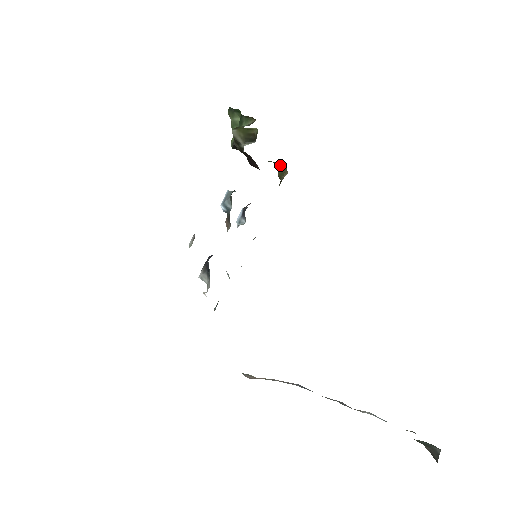
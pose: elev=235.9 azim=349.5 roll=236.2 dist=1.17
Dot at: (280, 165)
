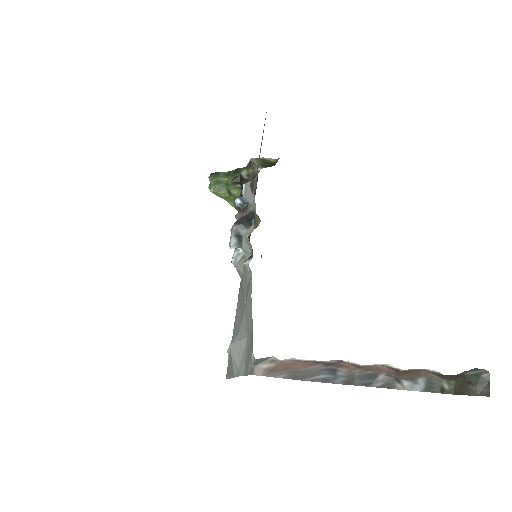
Dot at: occluded
